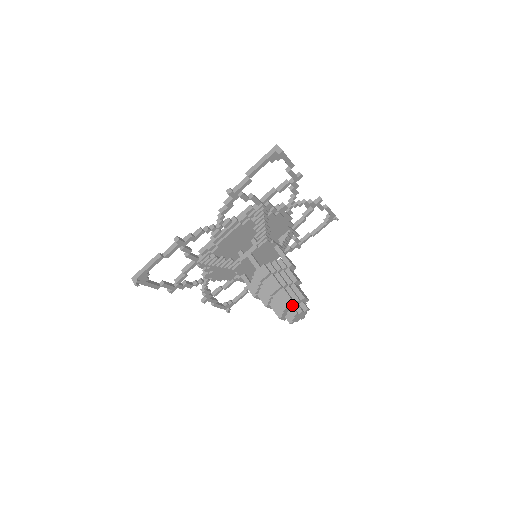
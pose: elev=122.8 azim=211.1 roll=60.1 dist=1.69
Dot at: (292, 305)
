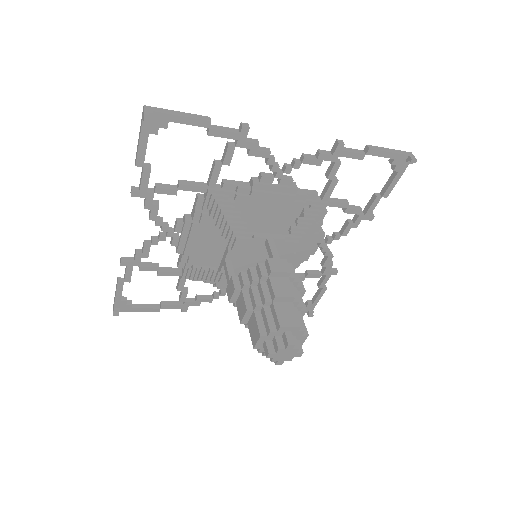
Dot at: (265, 339)
